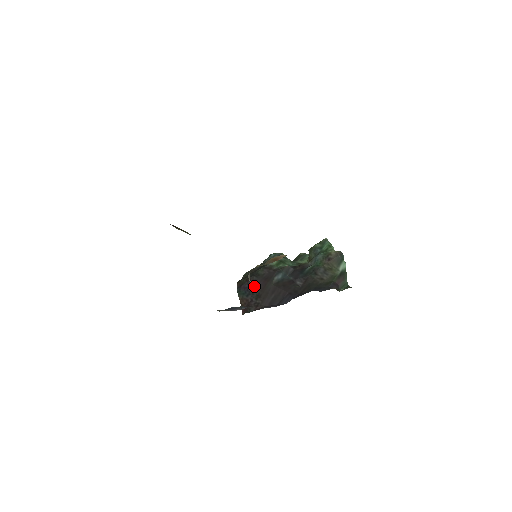
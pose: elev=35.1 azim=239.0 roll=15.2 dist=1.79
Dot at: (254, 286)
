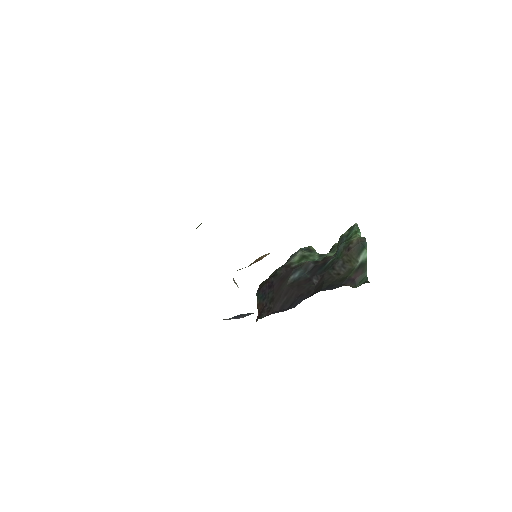
Dot at: (270, 288)
